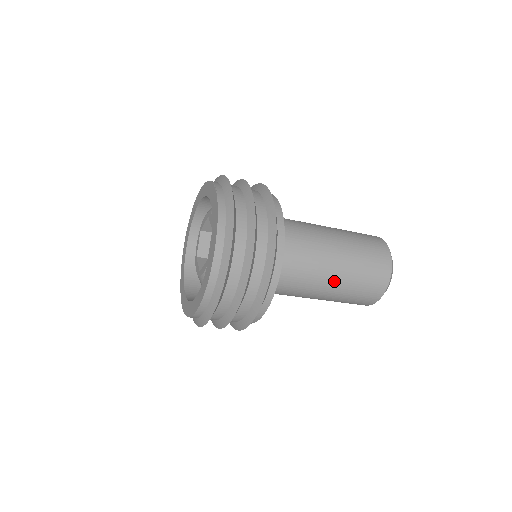
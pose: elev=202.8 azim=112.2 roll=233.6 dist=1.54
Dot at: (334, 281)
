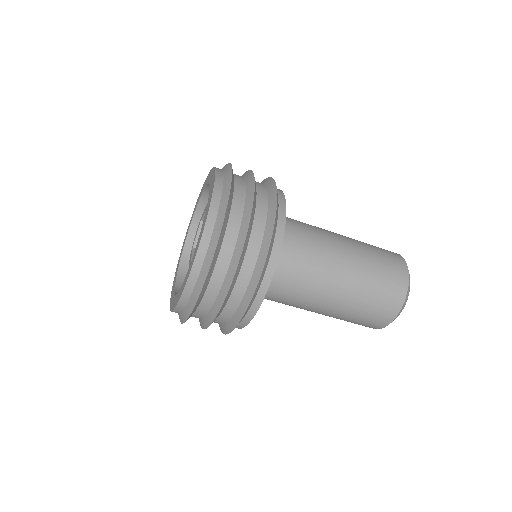
Dot at: (337, 296)
